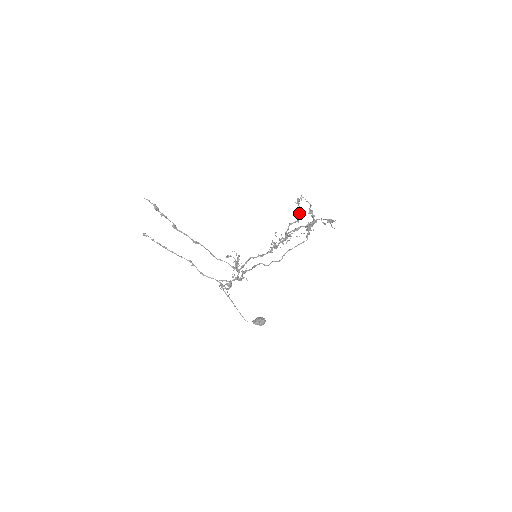
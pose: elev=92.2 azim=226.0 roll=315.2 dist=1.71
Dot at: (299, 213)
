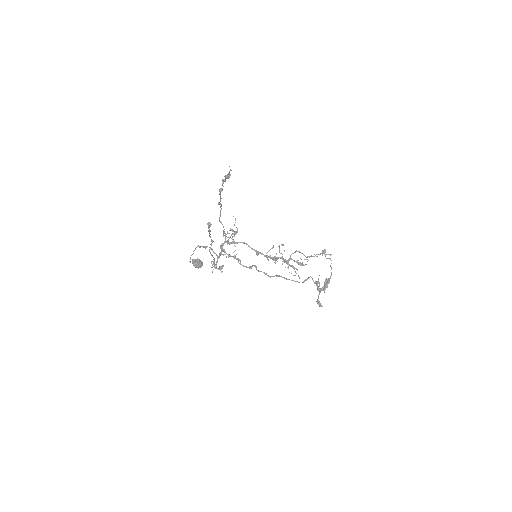
Dot at: (314, 256)
